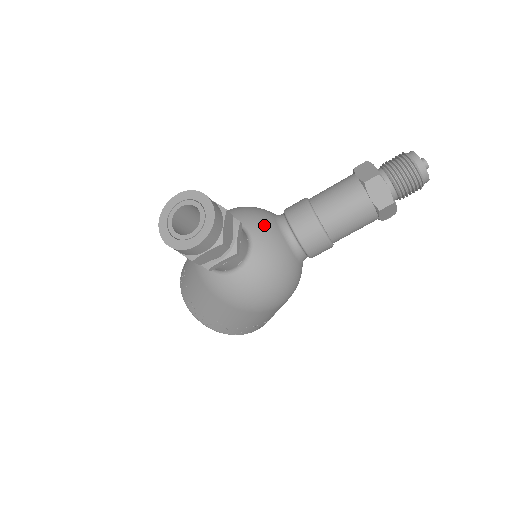
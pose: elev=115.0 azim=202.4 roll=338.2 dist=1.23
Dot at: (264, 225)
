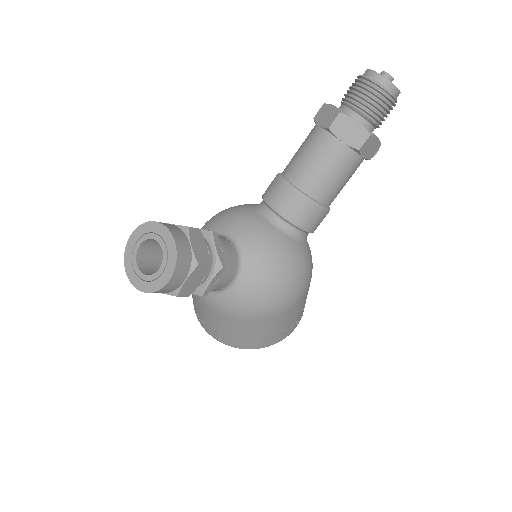
Dot at: (245, 222)
